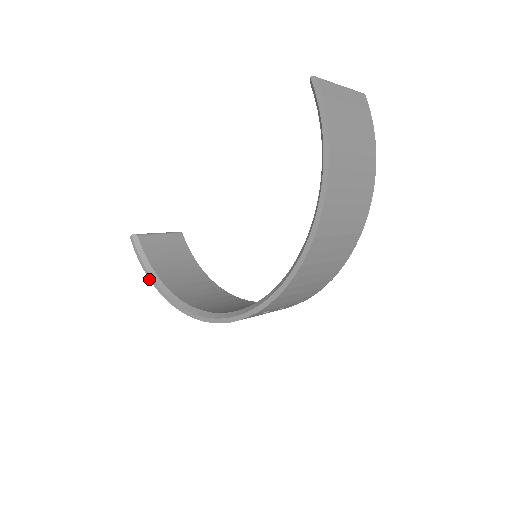
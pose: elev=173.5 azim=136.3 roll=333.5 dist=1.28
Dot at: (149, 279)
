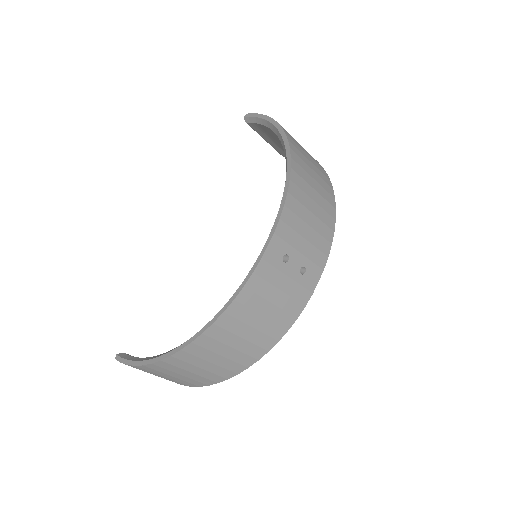
Dot at: (145, 365)
